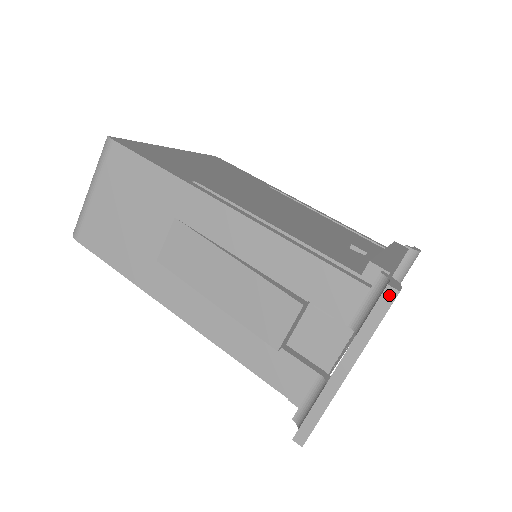
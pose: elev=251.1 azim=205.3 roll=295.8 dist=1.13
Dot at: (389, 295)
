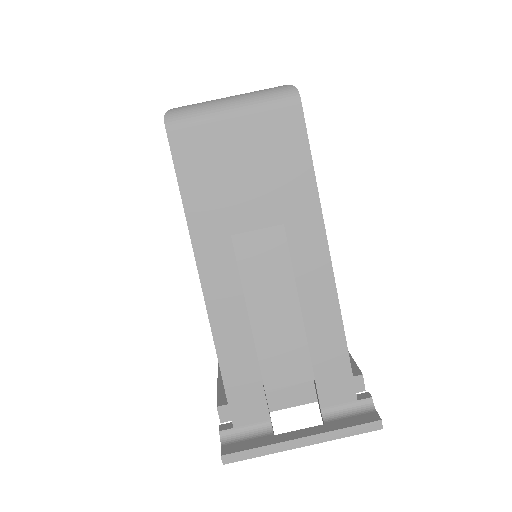
Dot at: (376, 426)
